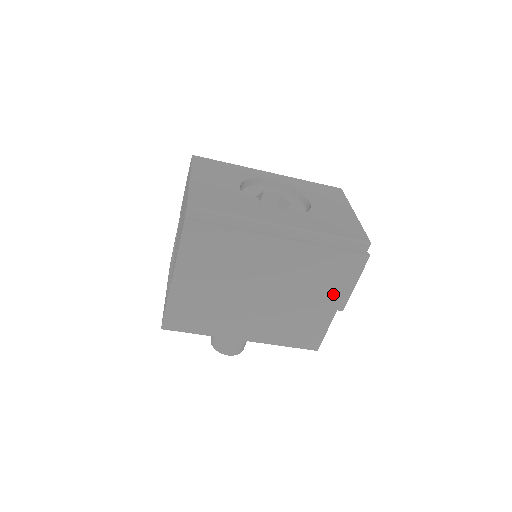
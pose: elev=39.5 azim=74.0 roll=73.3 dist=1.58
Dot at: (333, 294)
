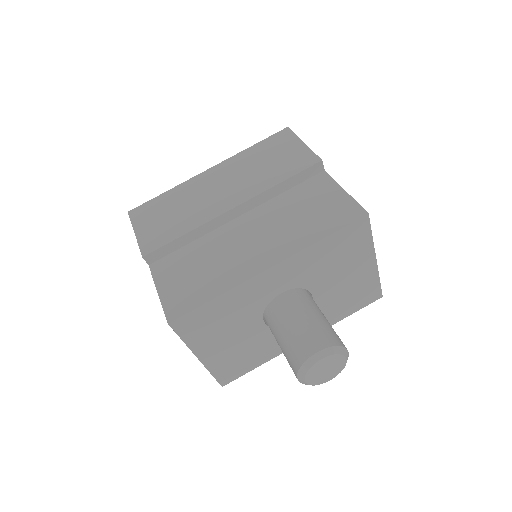
Dot at: (294, 160)
